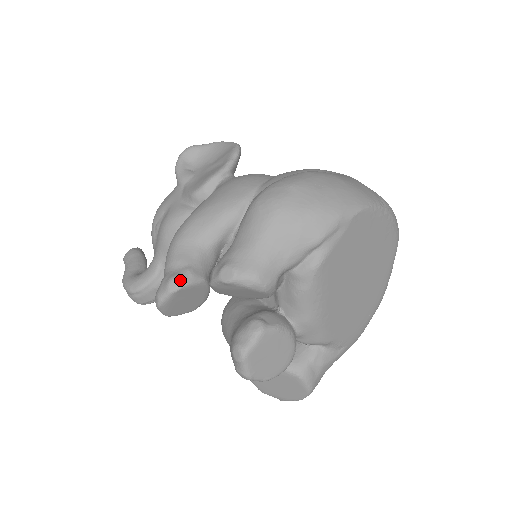
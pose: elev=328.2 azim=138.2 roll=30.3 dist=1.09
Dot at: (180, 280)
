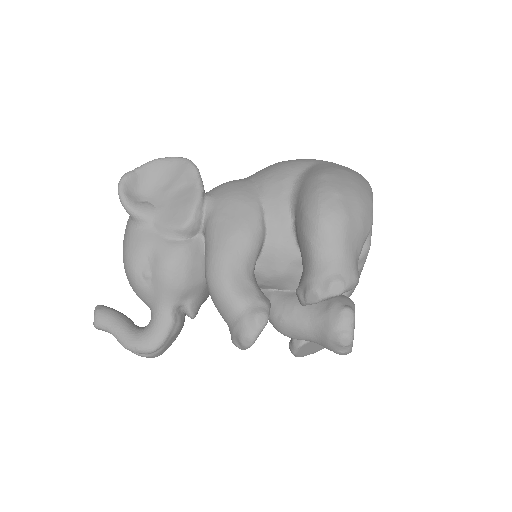
Dot at: (265, 313)
